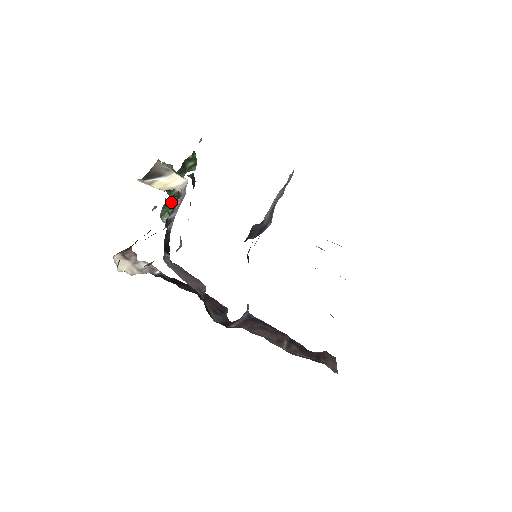
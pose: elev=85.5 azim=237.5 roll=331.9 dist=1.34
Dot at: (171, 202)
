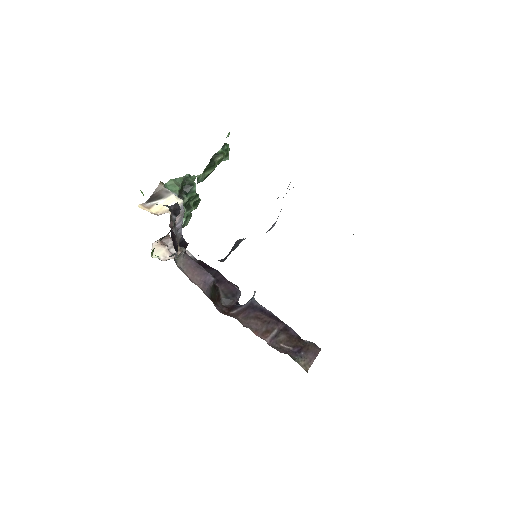
Dot at: (184, 209)
